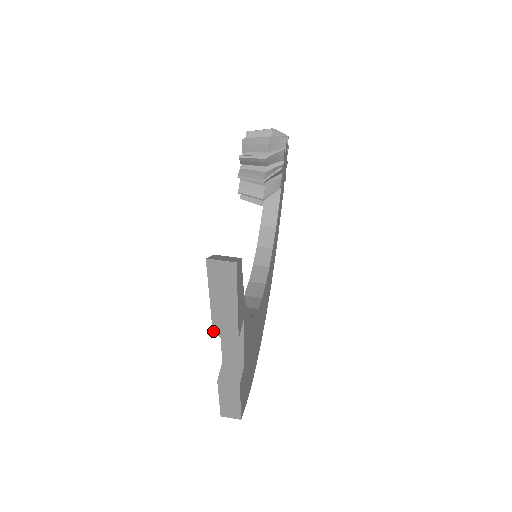
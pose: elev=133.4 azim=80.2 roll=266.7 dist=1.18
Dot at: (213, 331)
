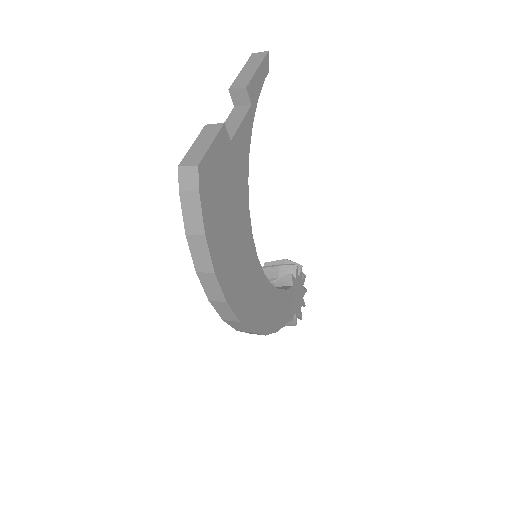
Dot at: (230, 87)
